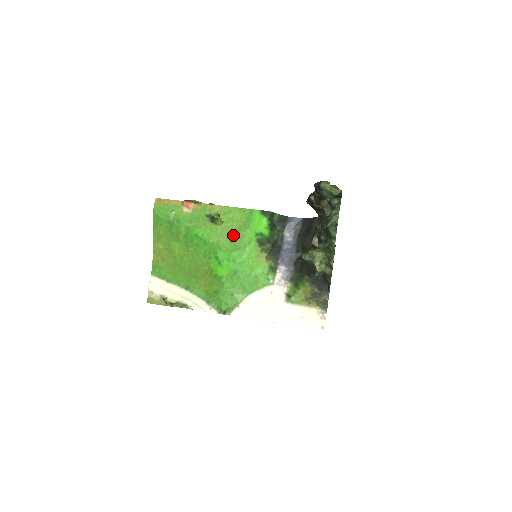
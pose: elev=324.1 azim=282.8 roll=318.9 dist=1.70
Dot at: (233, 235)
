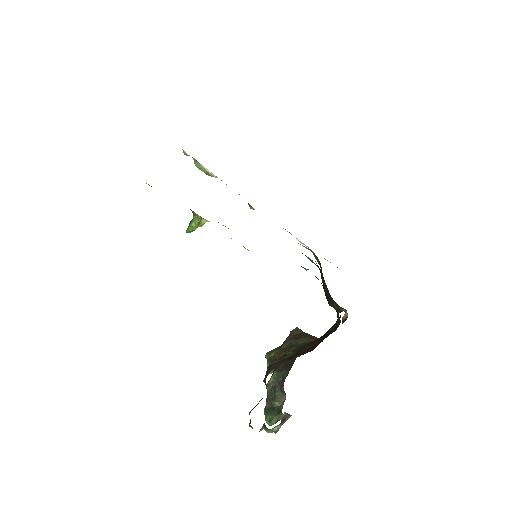
Dot at: occluded
